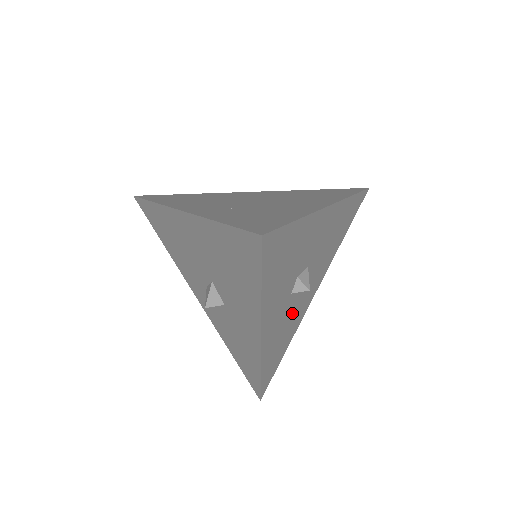
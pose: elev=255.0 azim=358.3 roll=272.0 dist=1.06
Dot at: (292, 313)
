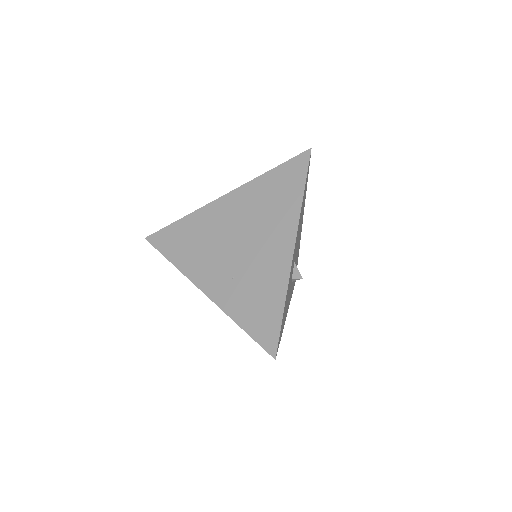
Dot at: occluded
